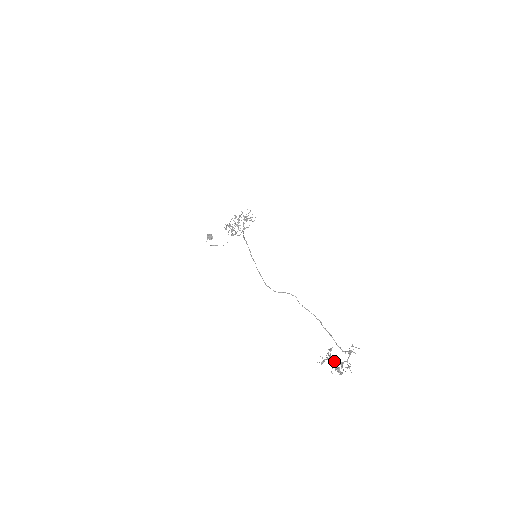
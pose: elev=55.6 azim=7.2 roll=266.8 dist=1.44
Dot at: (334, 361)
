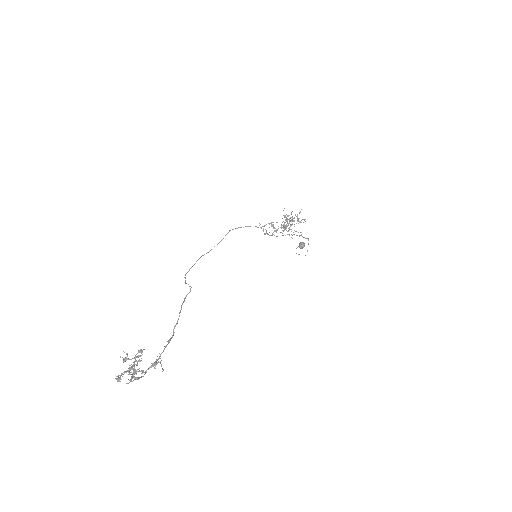
Dot at: occluded
